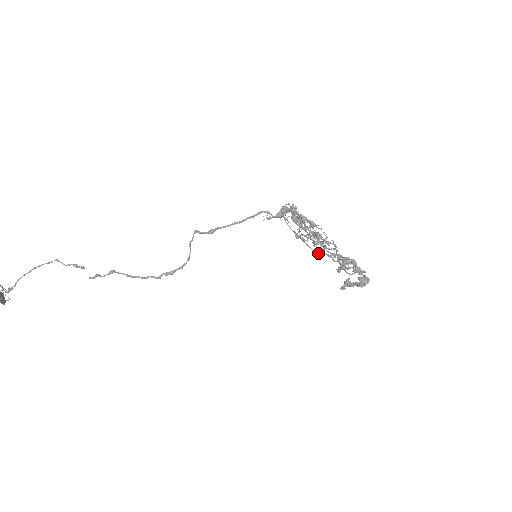
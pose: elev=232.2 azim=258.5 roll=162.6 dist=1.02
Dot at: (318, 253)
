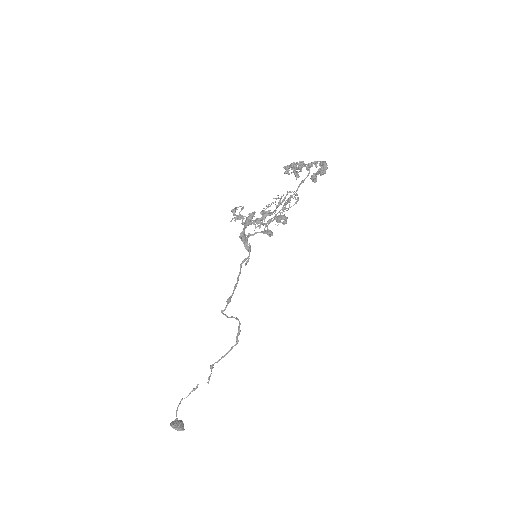
Dot at: occluded
